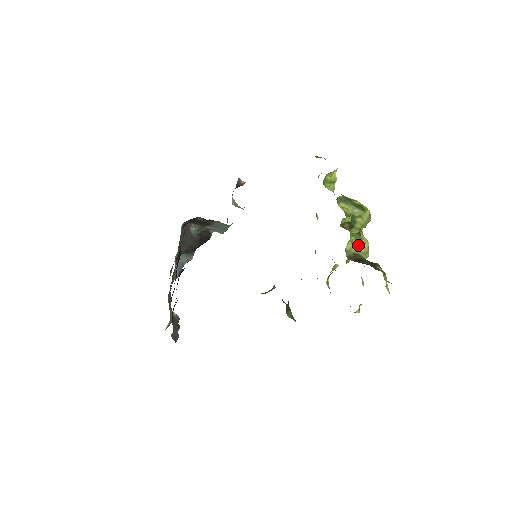
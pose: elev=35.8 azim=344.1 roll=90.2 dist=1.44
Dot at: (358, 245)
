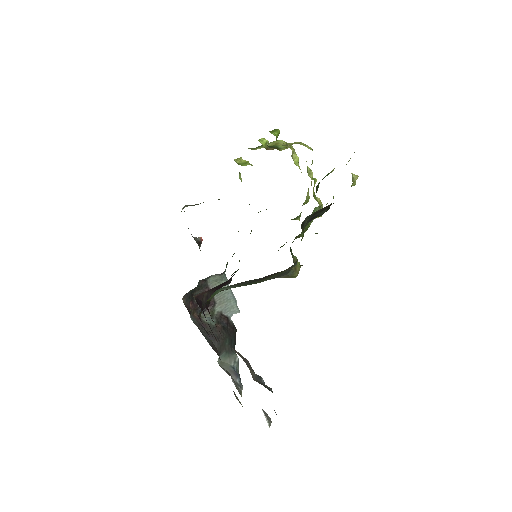
Dot at: occluded
